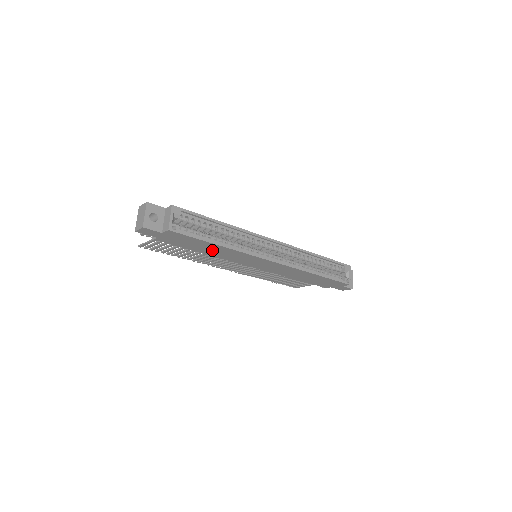
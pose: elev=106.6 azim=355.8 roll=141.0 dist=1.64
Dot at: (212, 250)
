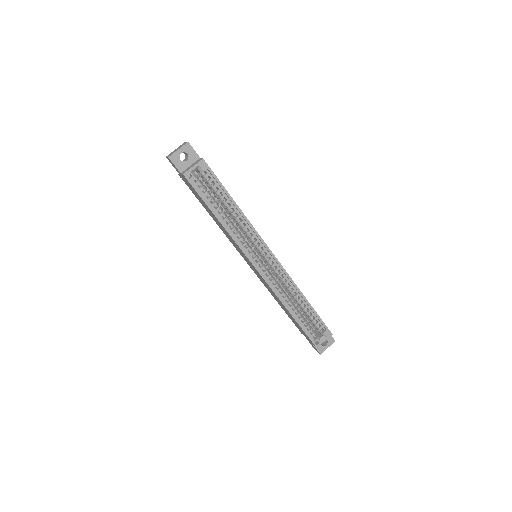
Dot at: occluded
